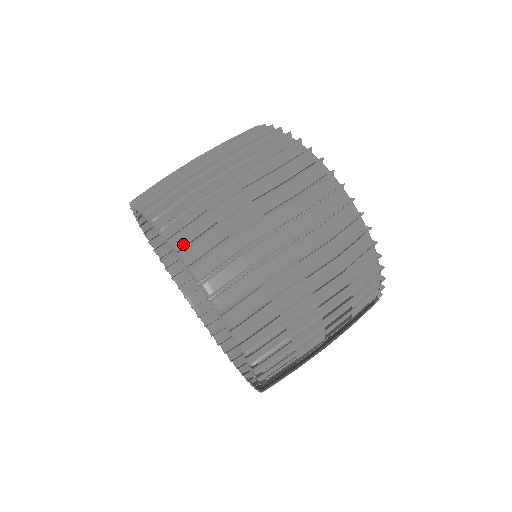
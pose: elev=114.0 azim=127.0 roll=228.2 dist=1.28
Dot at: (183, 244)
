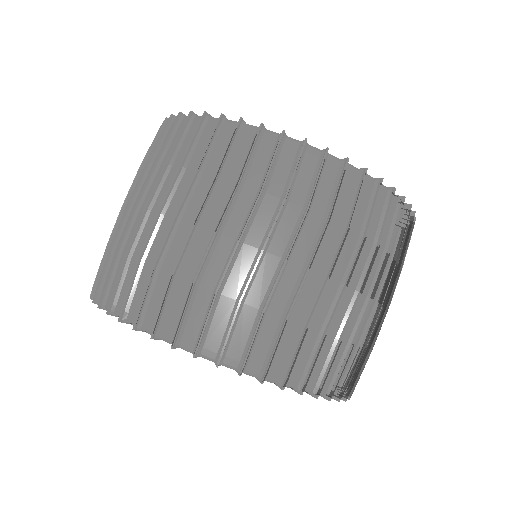
Dot at: (259, 365)
